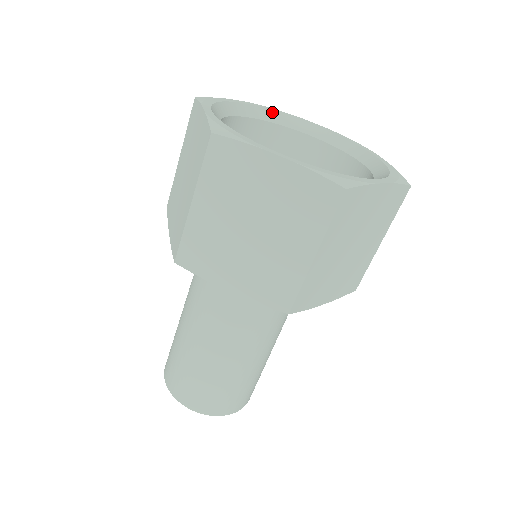
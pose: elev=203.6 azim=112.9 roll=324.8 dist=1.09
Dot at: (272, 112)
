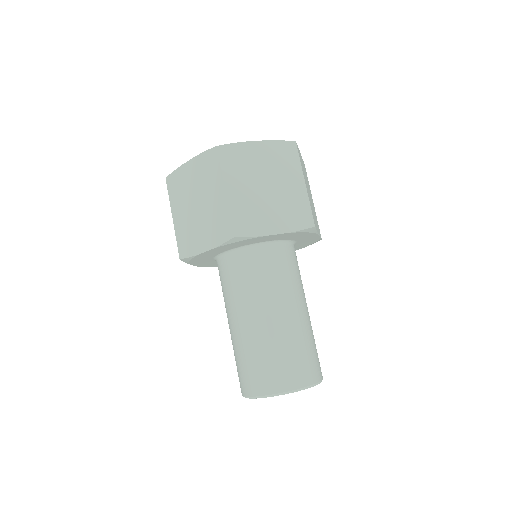
Dot at: occluded
